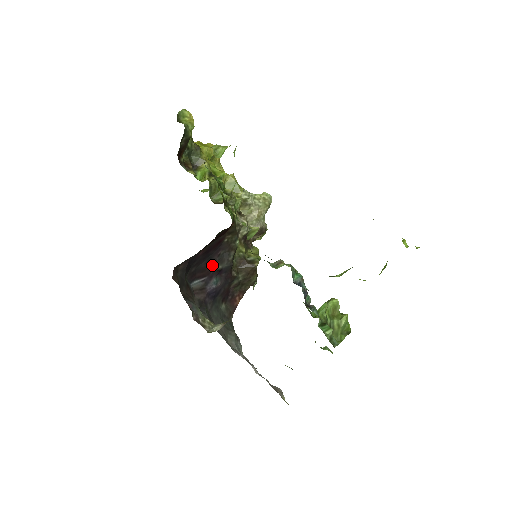
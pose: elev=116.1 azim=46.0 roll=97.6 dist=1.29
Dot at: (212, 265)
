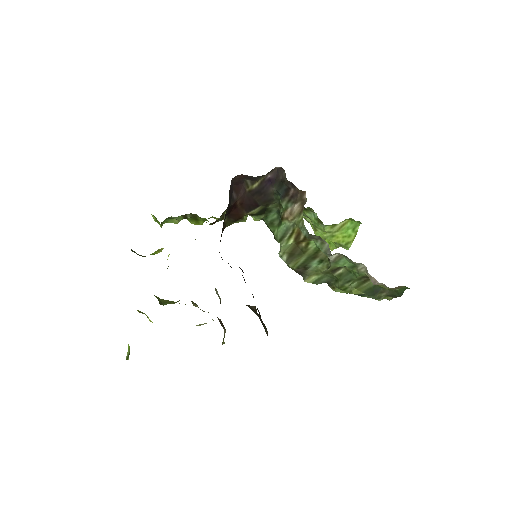
Dot at: occluded
